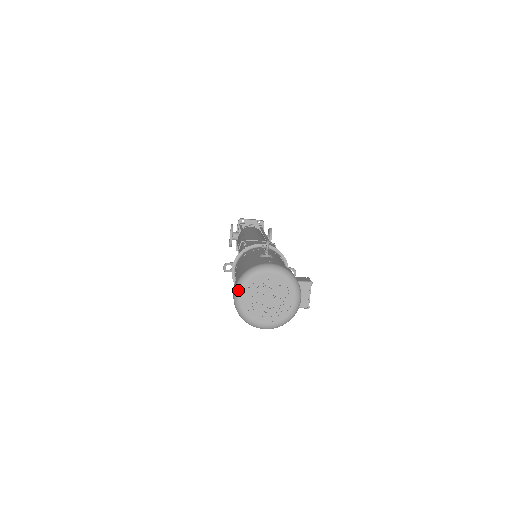
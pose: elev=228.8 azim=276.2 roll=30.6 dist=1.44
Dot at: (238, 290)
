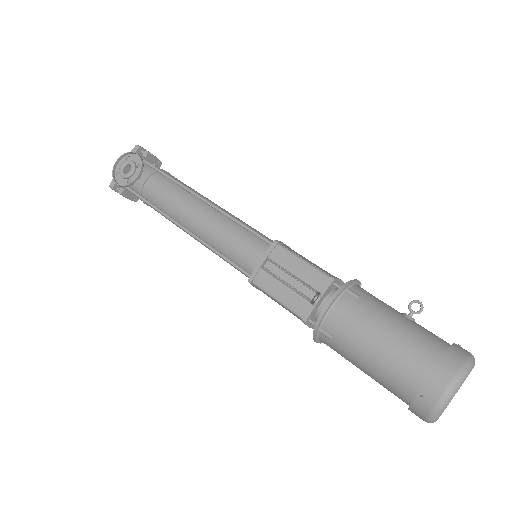
Dot at: (459, 386)
